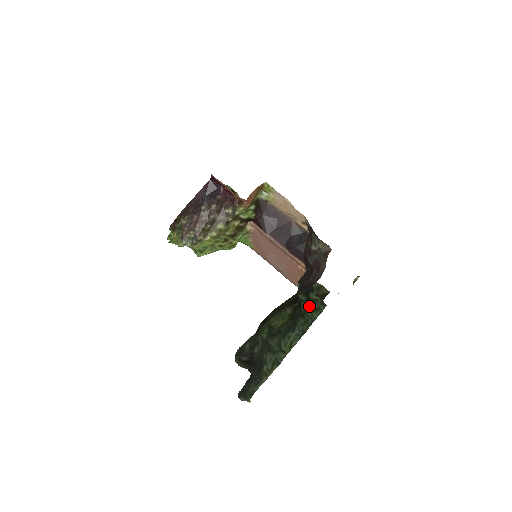
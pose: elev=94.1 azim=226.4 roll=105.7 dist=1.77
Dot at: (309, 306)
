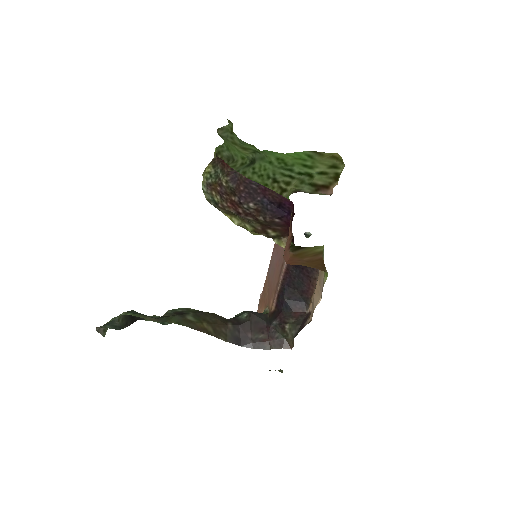
Dot at: occluded
